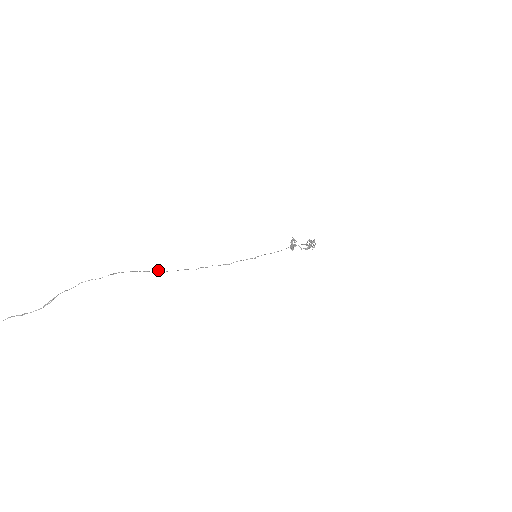
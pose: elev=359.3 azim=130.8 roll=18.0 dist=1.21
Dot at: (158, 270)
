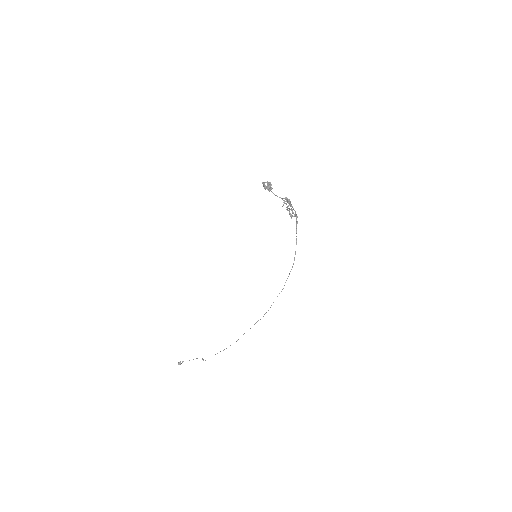
Dot at: (230, 345)
